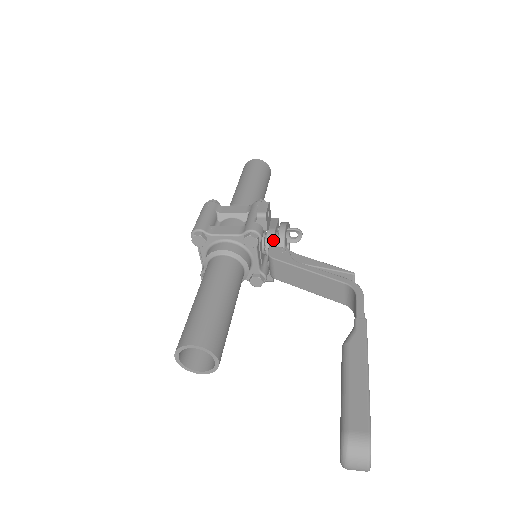
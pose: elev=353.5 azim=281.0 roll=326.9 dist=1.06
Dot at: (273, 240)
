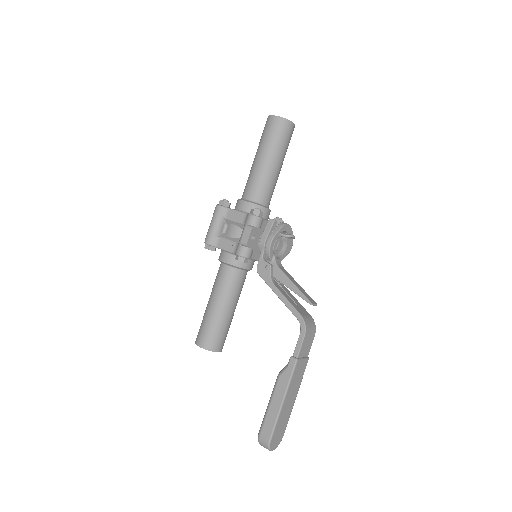
Dot at: (263, 252)
